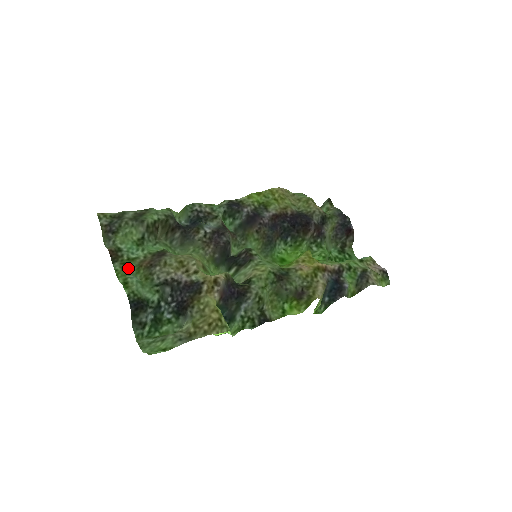
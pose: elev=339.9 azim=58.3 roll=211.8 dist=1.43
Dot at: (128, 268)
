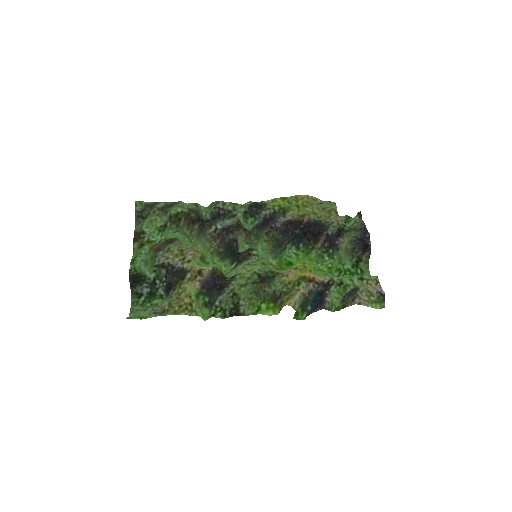
Dot at: (142, 248)
